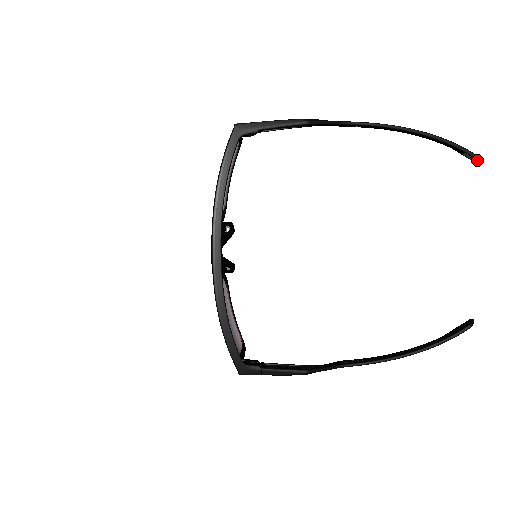
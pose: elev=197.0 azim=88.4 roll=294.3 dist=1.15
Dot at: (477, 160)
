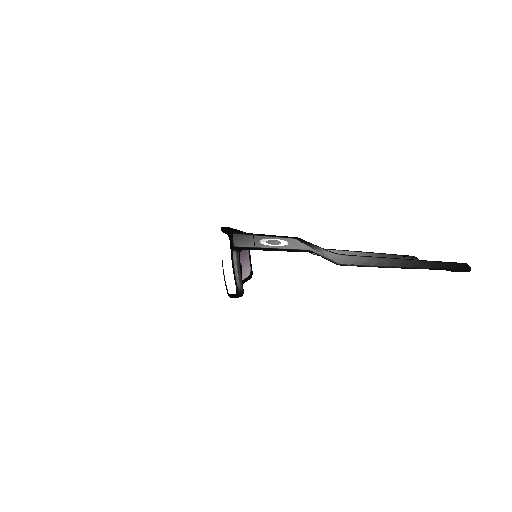
Dot at: (413, 257)
